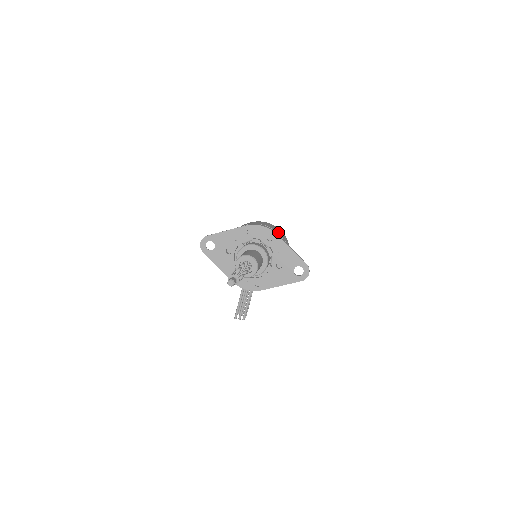
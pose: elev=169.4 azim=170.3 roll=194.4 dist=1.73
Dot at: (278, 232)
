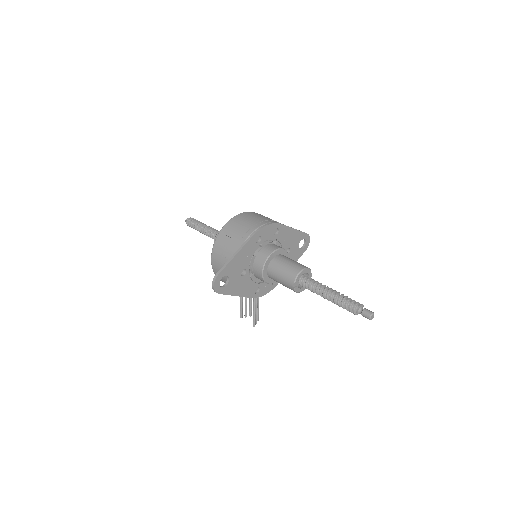
Dot at: (271, 219)
